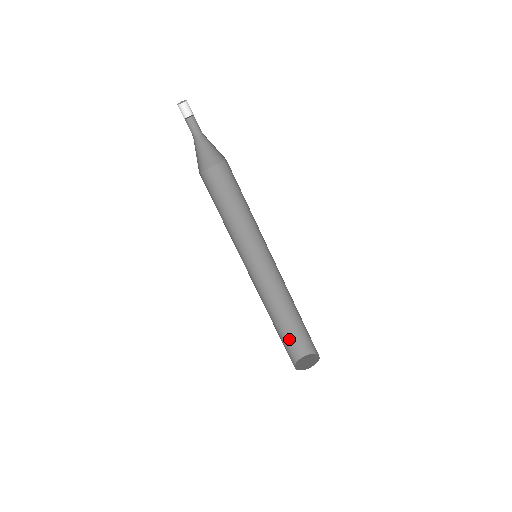
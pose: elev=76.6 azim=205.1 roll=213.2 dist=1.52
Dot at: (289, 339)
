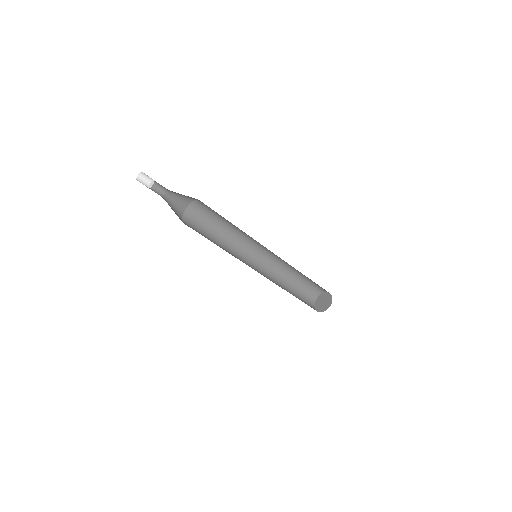
Dot at: (302, 297)
